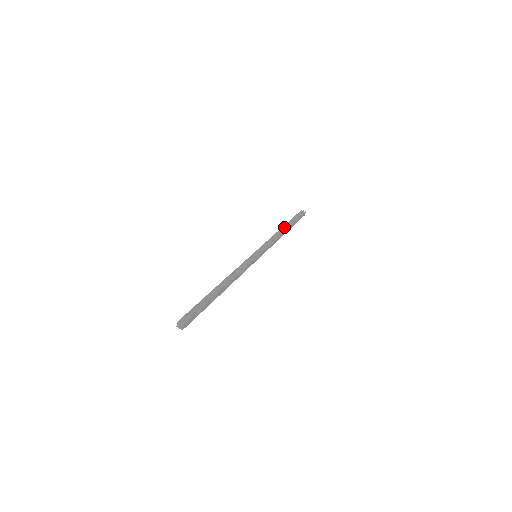
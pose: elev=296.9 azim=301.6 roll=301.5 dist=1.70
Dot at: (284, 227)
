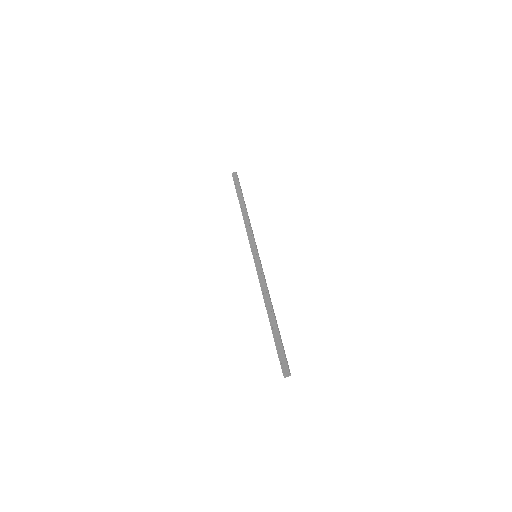
Dot at: (241, 206)
